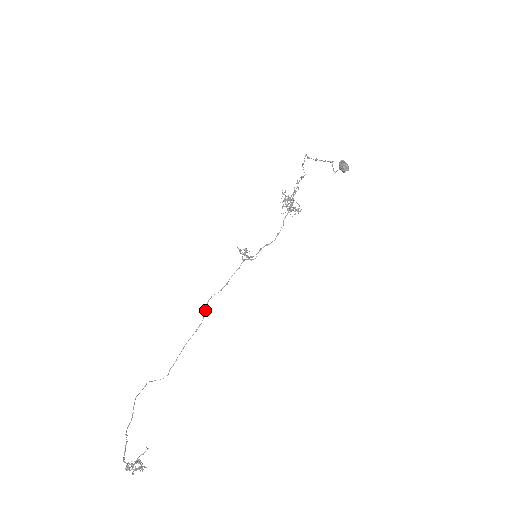
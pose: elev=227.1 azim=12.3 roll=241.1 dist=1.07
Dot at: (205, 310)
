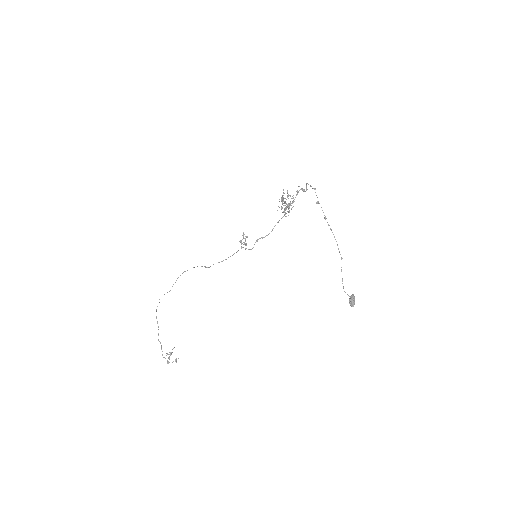
Dot at: (206, 267)
